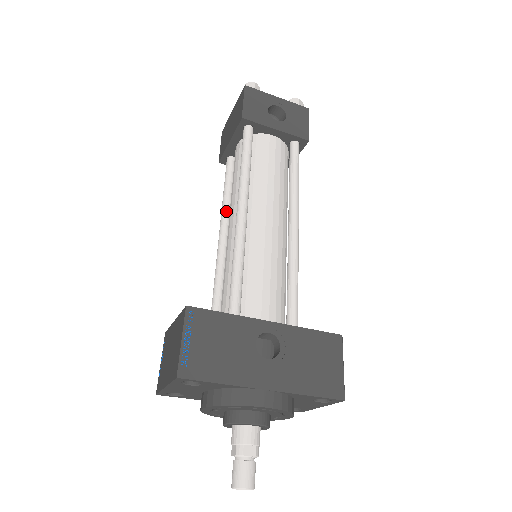
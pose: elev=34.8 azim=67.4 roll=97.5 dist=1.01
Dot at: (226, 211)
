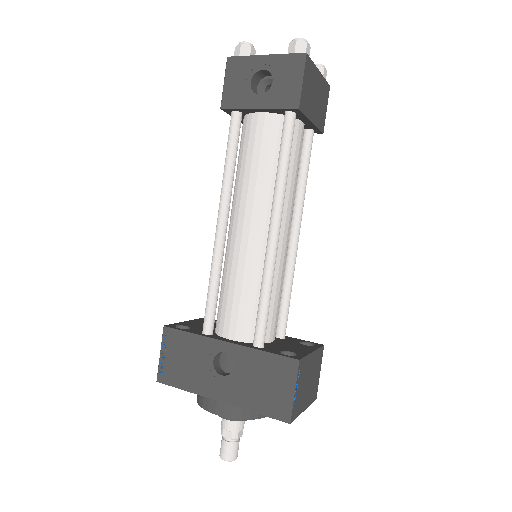
Dot at: occluded
